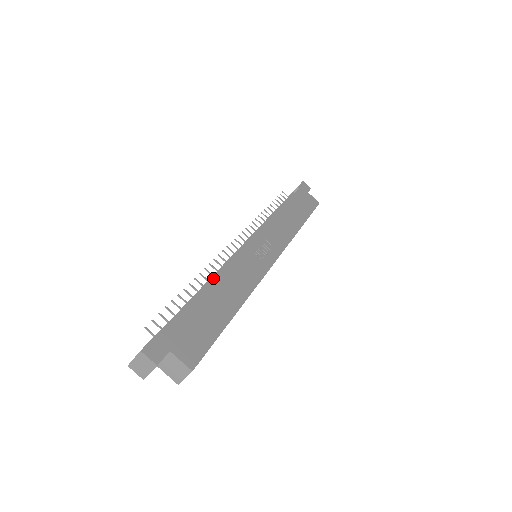
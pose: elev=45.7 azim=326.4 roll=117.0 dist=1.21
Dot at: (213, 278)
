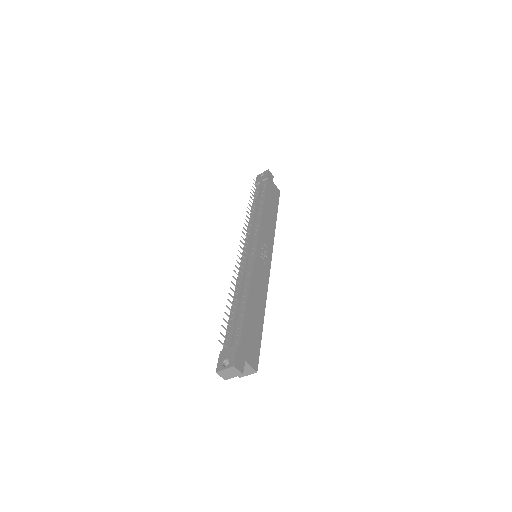
Dot at: (243, 286)
